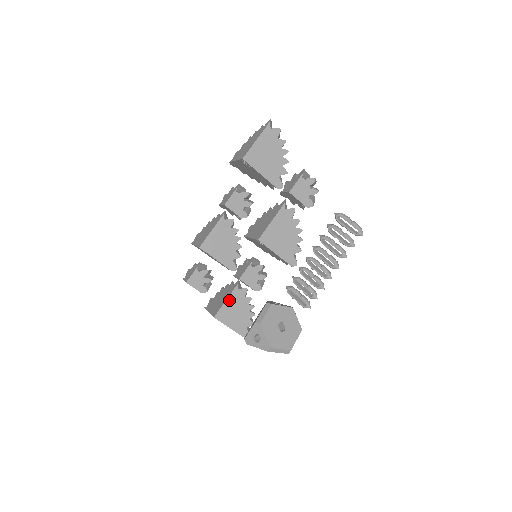
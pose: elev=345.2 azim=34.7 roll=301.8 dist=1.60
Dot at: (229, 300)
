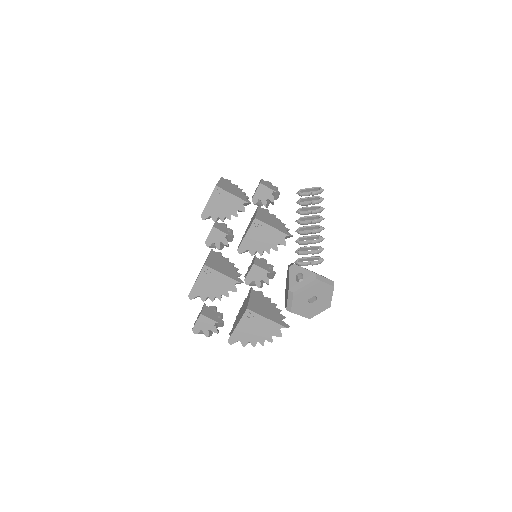
Dot at: (252, 297)
